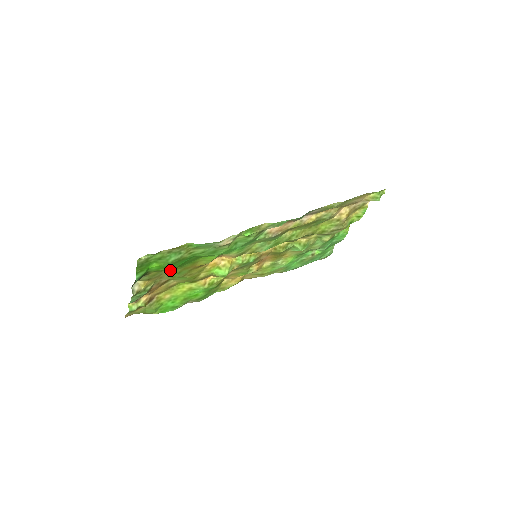
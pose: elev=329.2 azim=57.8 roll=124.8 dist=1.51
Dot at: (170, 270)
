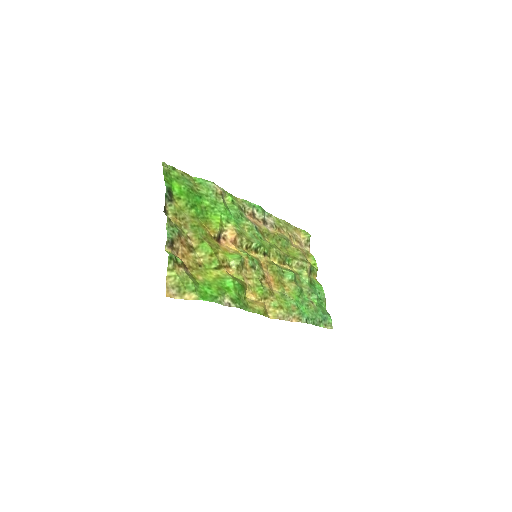
Dot at: (190, 217)
